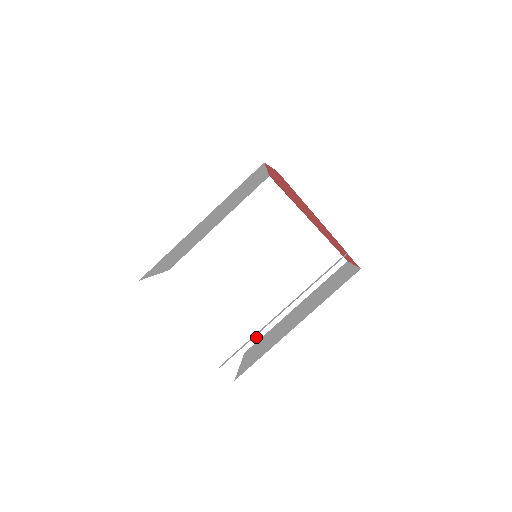
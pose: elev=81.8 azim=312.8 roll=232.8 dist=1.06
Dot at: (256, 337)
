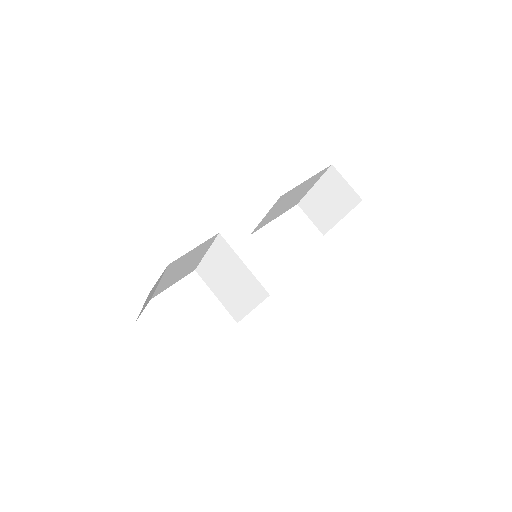
Dot at: (240, 318)
